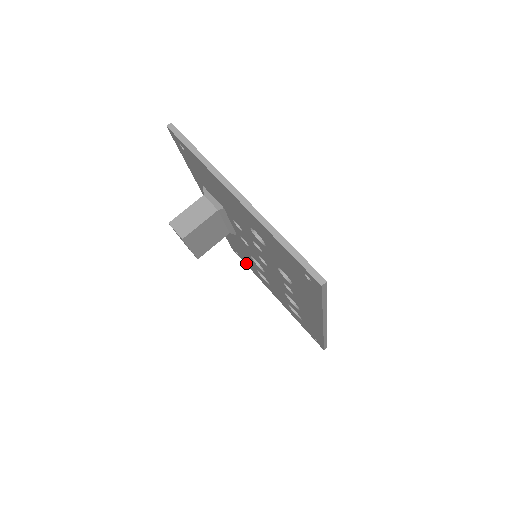
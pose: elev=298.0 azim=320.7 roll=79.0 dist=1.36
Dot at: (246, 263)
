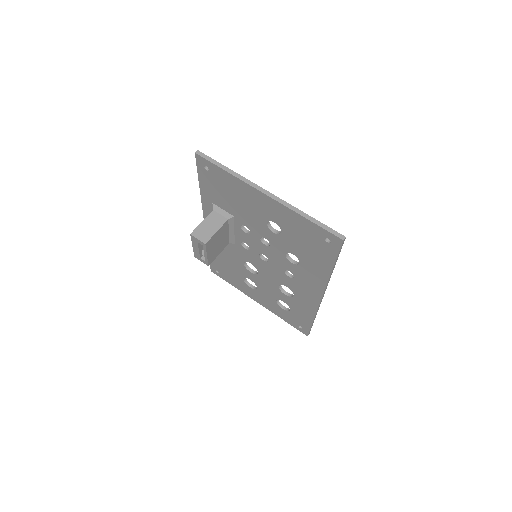
Dot at: (227, 279)
